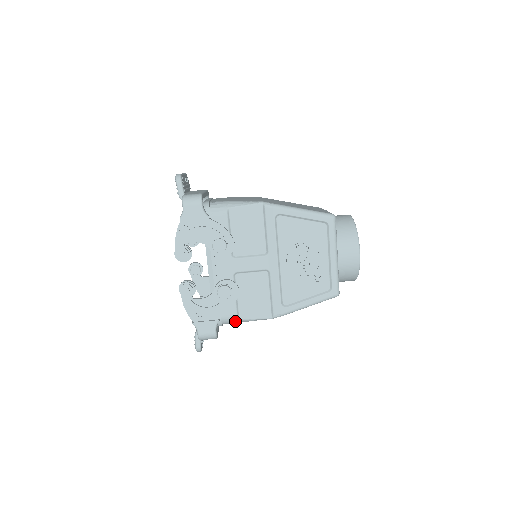
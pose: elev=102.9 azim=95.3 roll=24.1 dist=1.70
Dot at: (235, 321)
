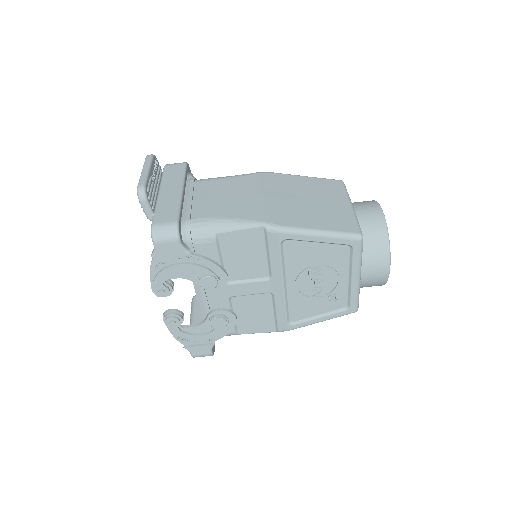
Dot at: occluded
